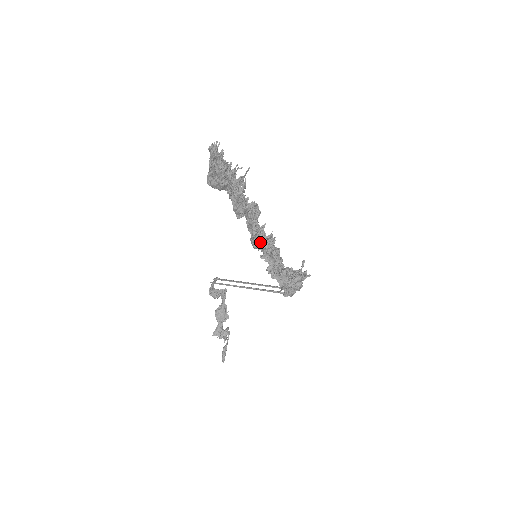
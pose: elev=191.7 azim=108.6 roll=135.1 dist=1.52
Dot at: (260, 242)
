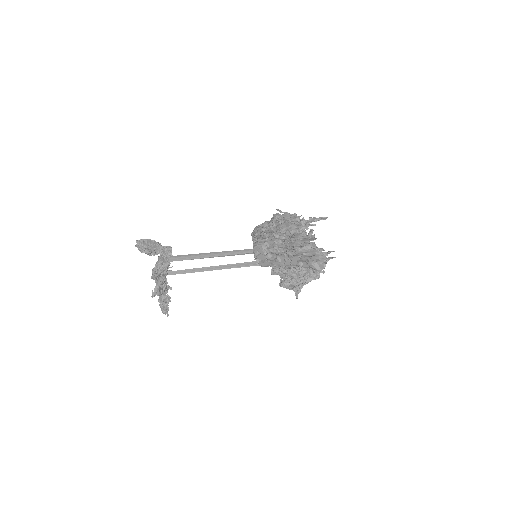
Dot at: occluded
